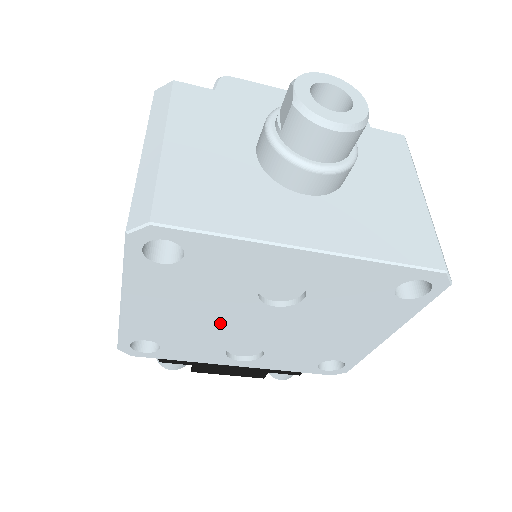
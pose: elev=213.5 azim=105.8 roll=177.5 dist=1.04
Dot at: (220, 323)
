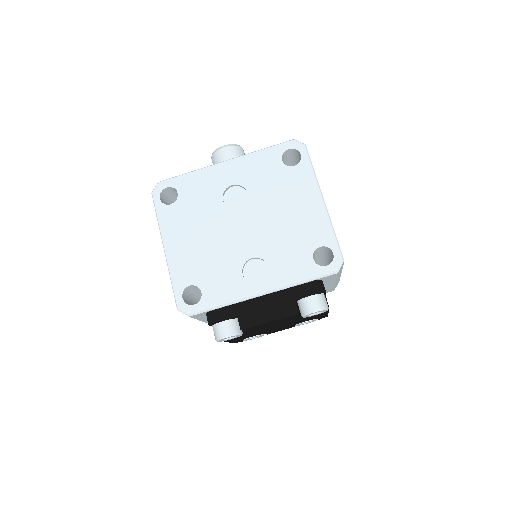
Dot at: (221, 241)
